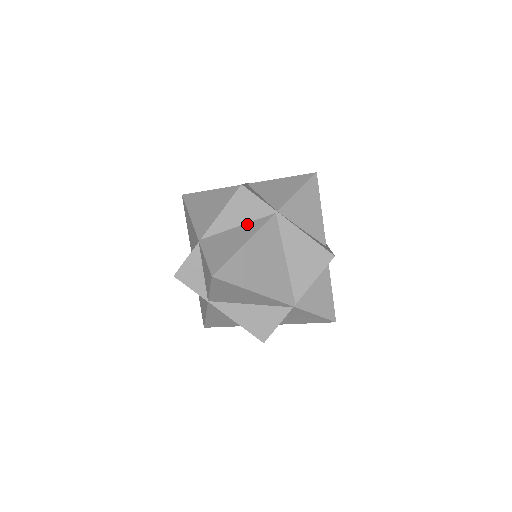
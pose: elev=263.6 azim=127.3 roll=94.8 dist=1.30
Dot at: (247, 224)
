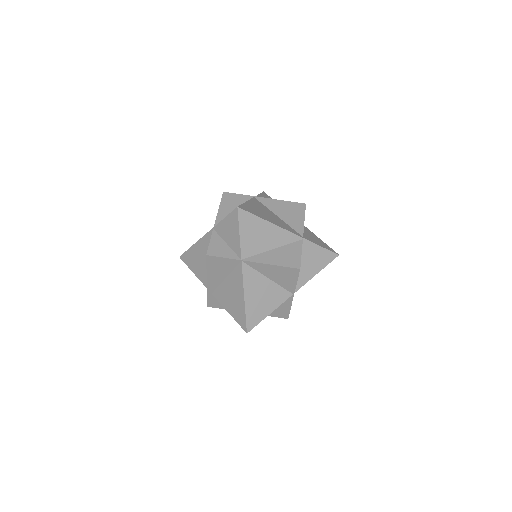
Dot at: occluded
